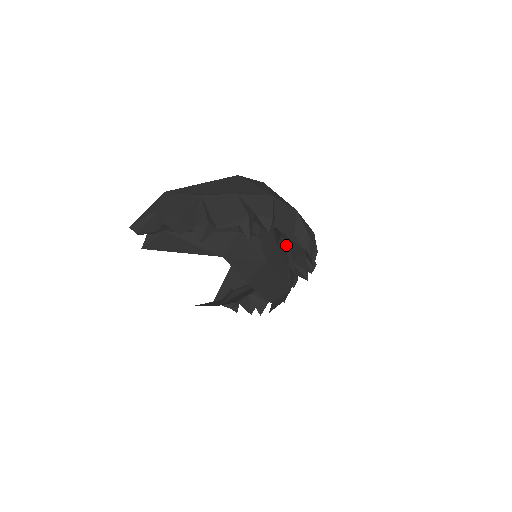
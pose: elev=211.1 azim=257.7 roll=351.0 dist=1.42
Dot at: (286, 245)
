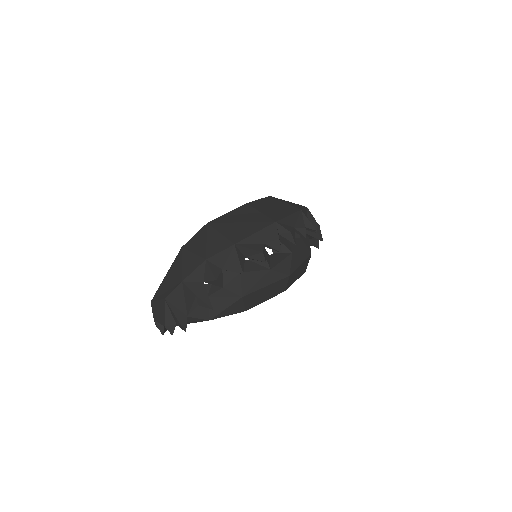
Dot at: occluded
